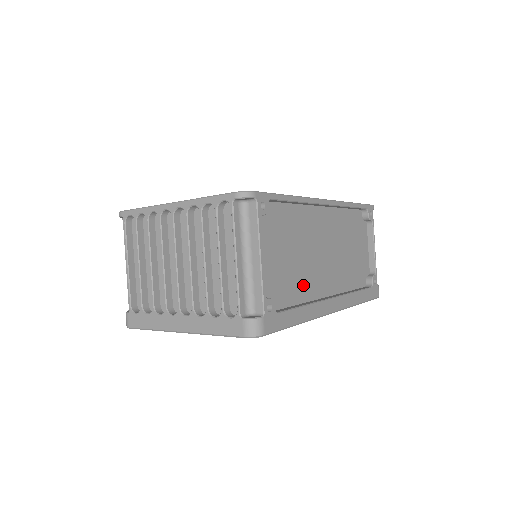
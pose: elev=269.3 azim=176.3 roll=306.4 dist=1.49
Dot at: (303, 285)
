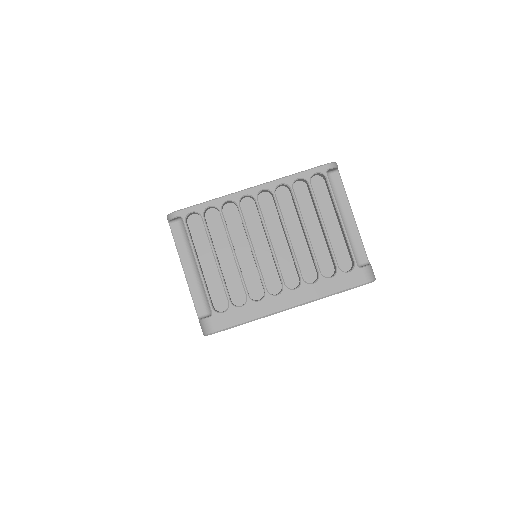
Dot at: occluded
